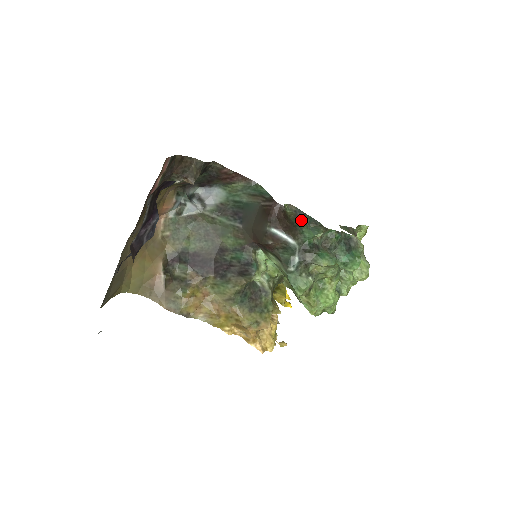
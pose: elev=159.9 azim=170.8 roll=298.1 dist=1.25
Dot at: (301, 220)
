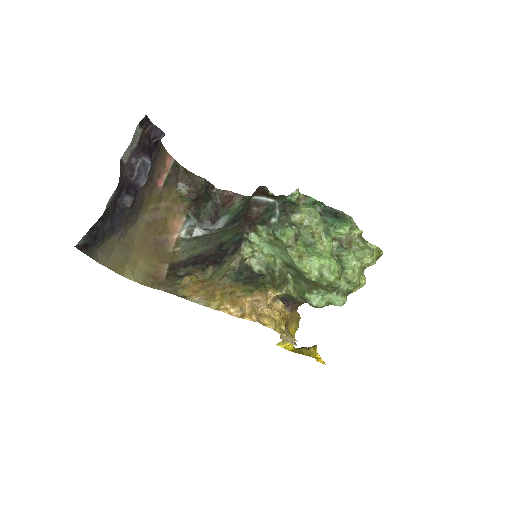
Dot at: occluded
